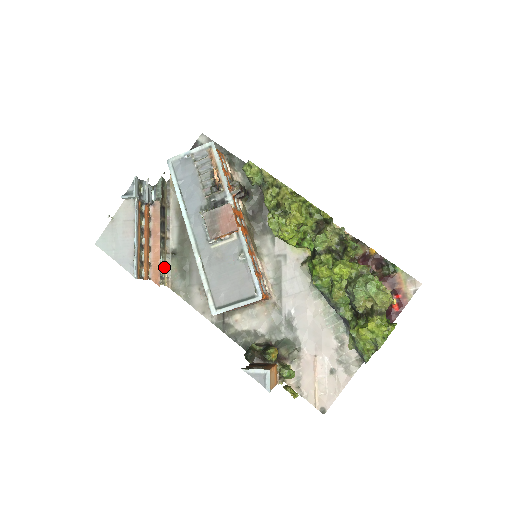
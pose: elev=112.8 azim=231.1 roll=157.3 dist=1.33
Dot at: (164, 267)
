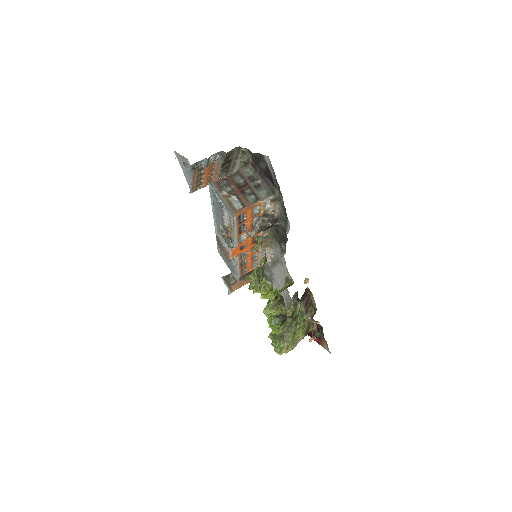
Dot at: occluded
